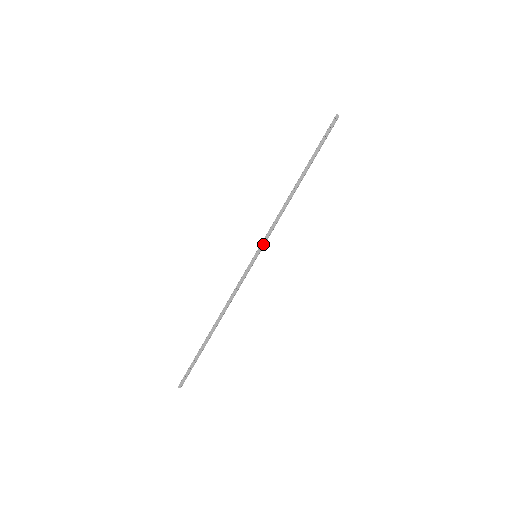
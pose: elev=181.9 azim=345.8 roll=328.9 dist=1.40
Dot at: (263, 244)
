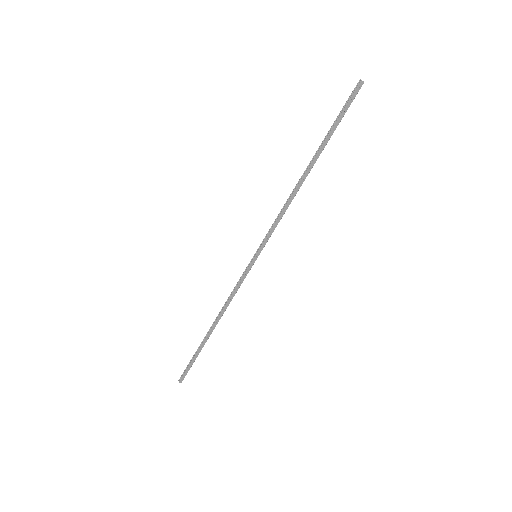
Dot at: (265, 244)
